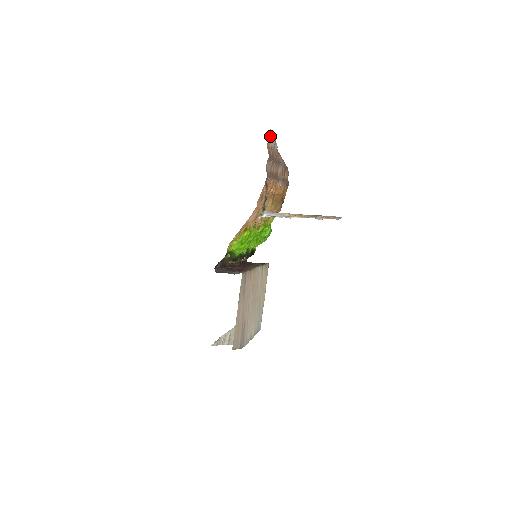
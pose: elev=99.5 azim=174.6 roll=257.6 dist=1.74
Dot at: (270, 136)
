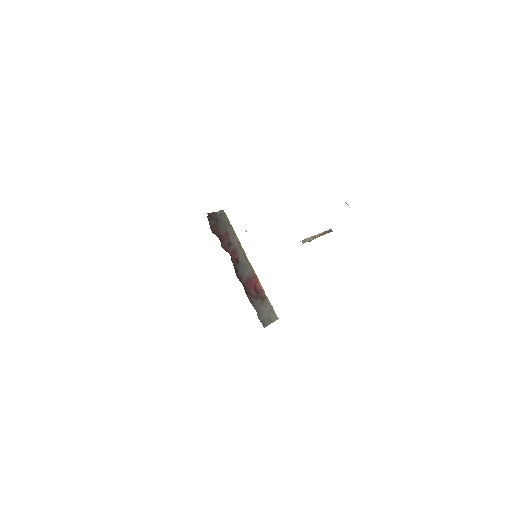
Dot at: occluded
